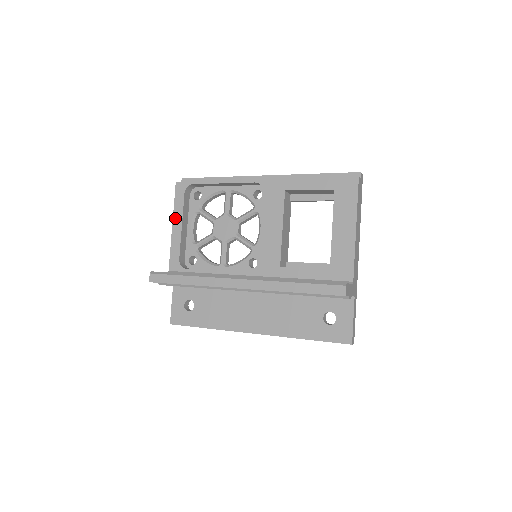
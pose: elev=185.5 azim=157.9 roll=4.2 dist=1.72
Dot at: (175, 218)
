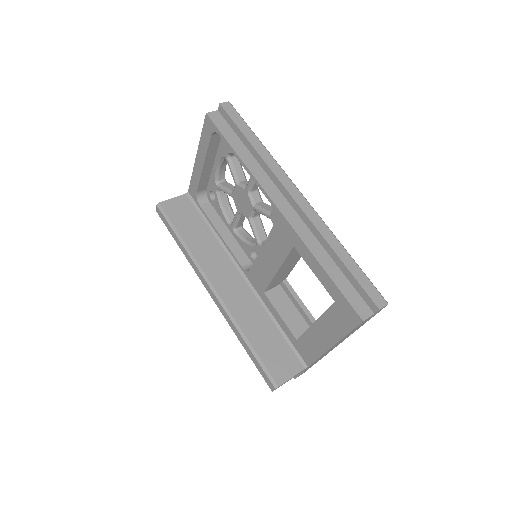
Dot at: (199, 152)
